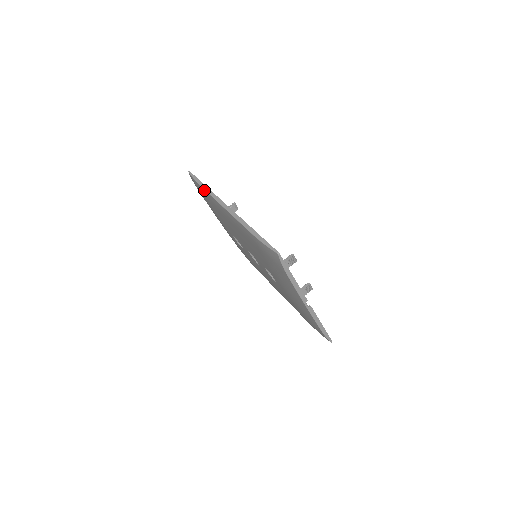
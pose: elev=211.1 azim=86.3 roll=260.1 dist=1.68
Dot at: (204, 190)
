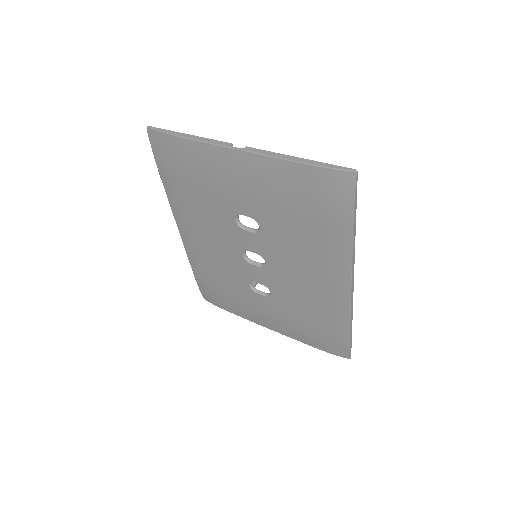
Dot at: (192, 269)
